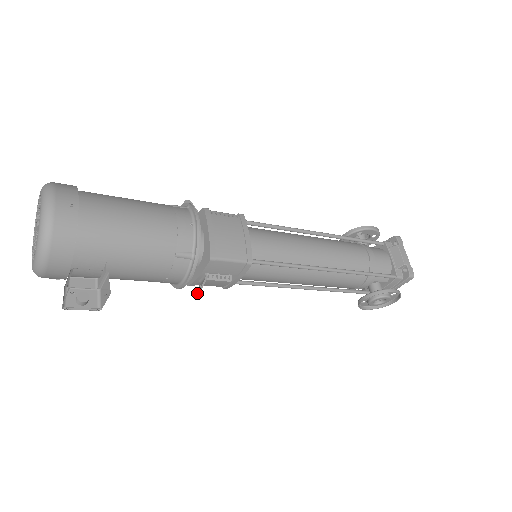
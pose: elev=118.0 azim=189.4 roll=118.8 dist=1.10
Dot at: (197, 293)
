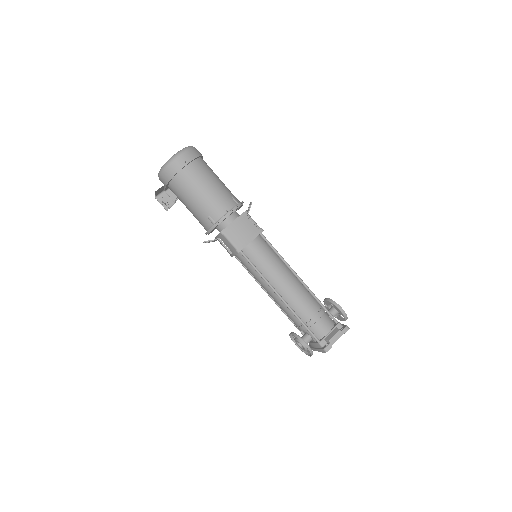
Dot at: (205, 241)
